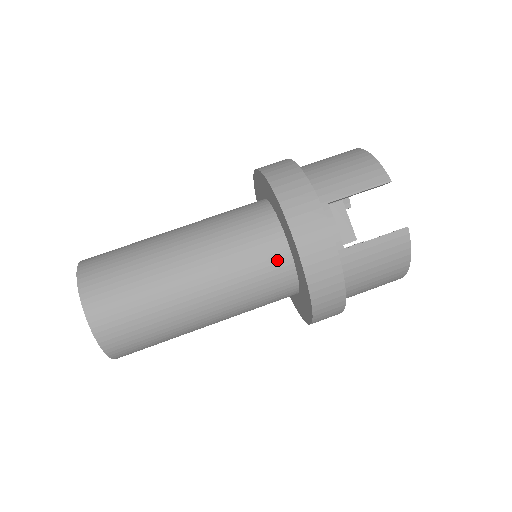
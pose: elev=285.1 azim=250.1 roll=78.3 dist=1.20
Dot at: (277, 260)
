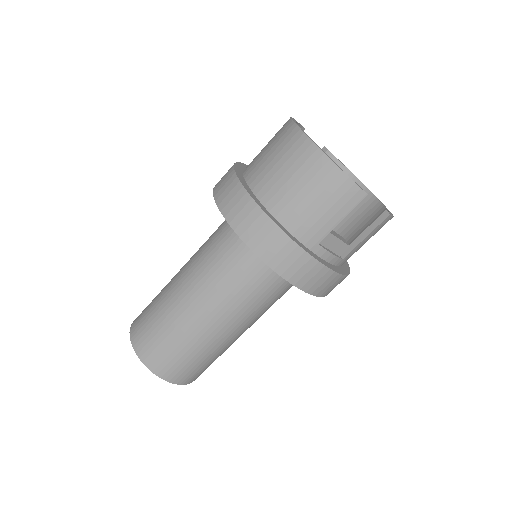
Dot at: (289, 283)
